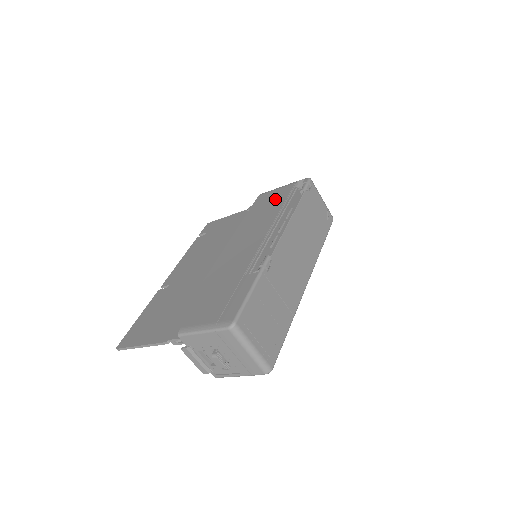
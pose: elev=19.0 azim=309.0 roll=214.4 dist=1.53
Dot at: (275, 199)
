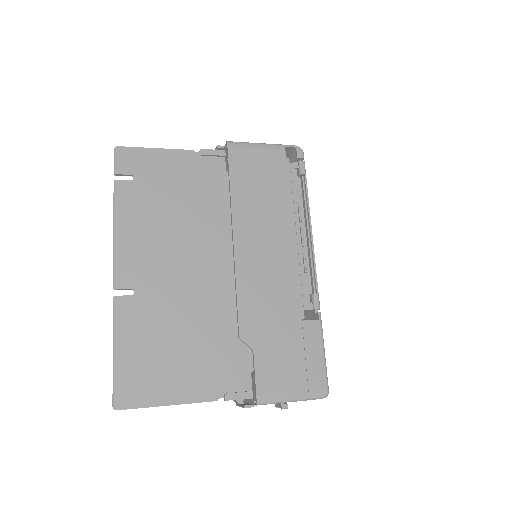
Dot at: (269, 175)
